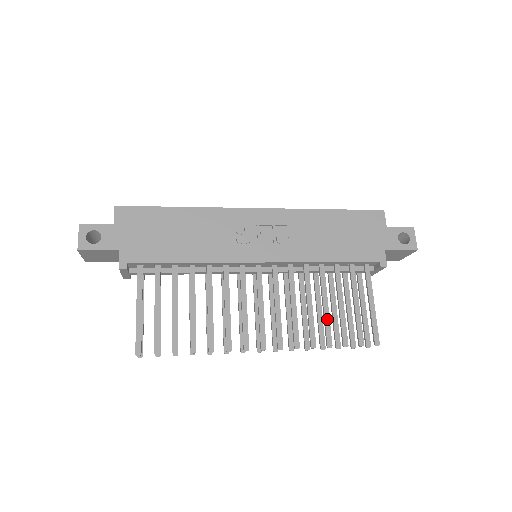
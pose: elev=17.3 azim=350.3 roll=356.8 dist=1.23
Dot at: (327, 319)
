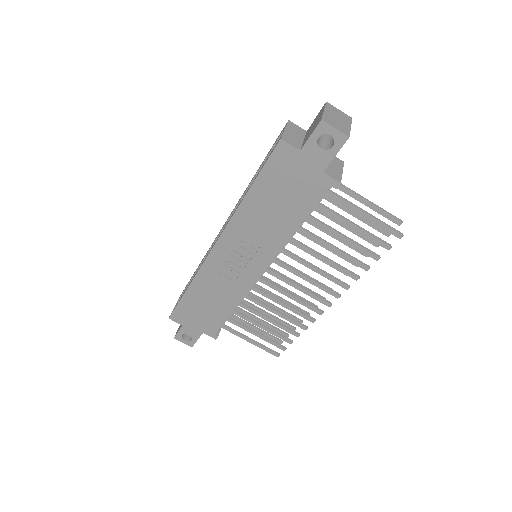
Dot at: (345, 256)
